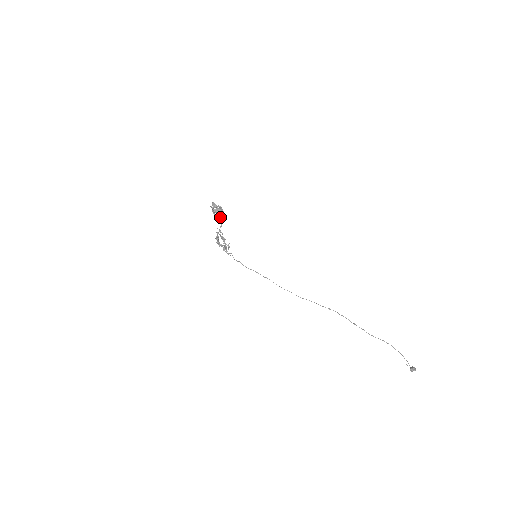
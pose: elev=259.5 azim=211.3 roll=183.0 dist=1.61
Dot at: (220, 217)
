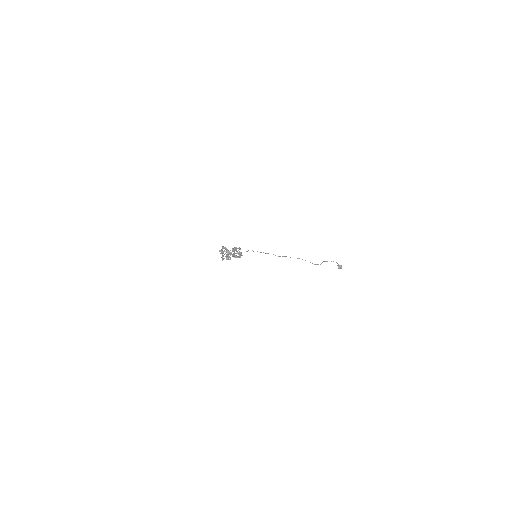
Dot at: occluded
